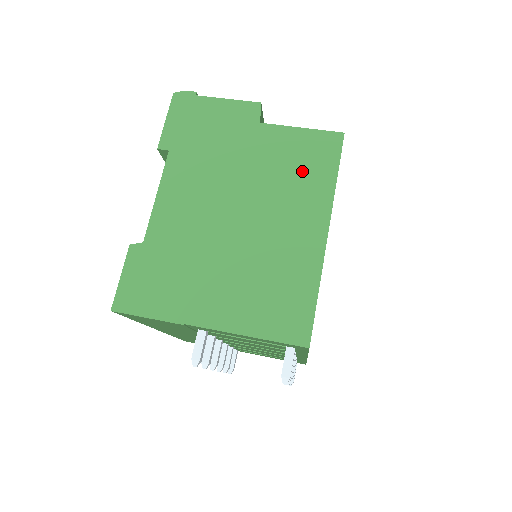
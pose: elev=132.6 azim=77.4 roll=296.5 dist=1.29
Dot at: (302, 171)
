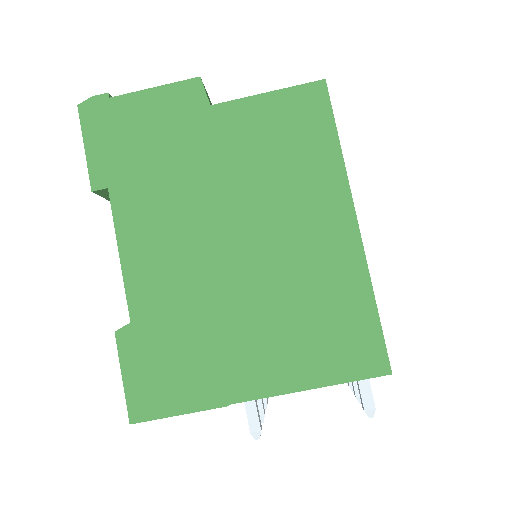
Dot at: (292, 152)
